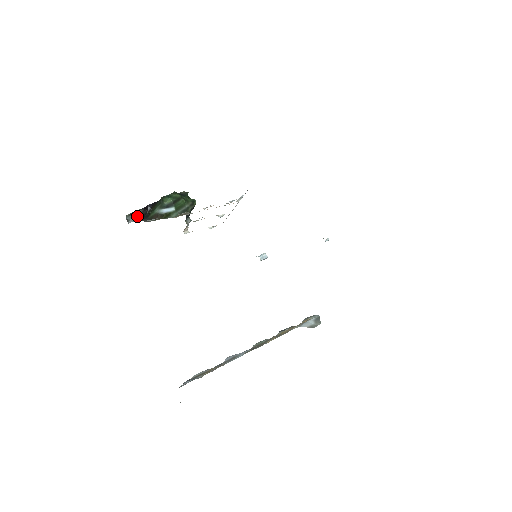
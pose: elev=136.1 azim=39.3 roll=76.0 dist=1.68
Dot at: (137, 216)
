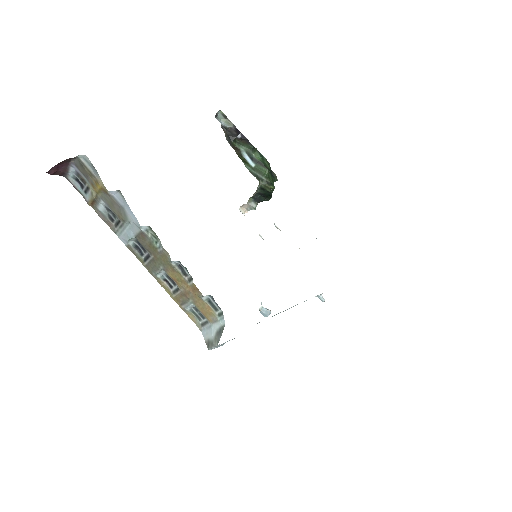
Dot at: (226, 125)
